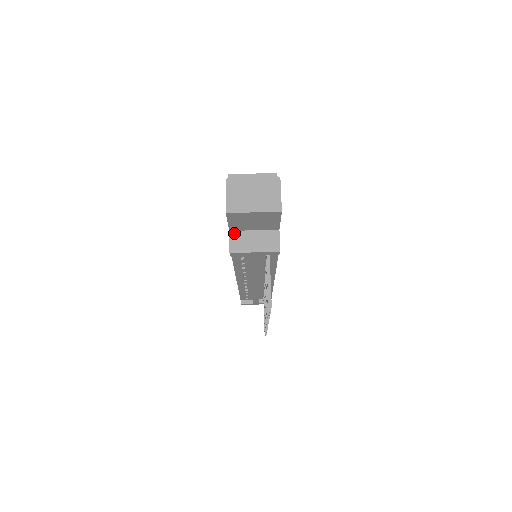
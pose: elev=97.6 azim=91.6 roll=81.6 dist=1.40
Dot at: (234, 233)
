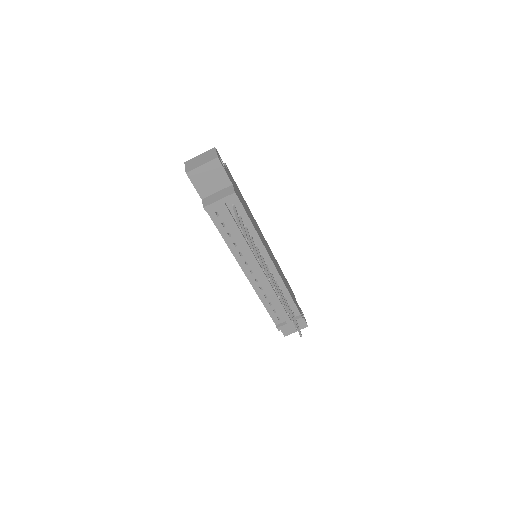
Dot at: (205, 199)
